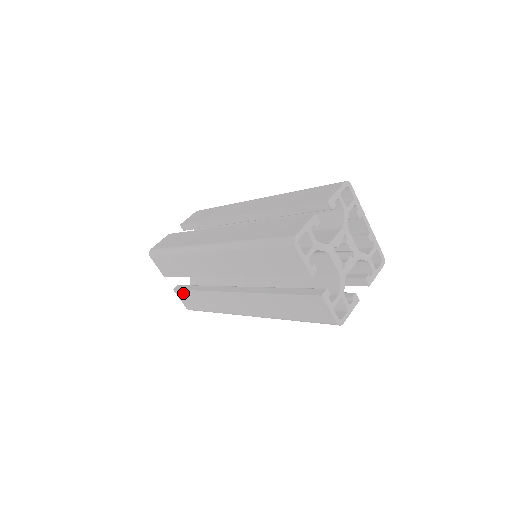
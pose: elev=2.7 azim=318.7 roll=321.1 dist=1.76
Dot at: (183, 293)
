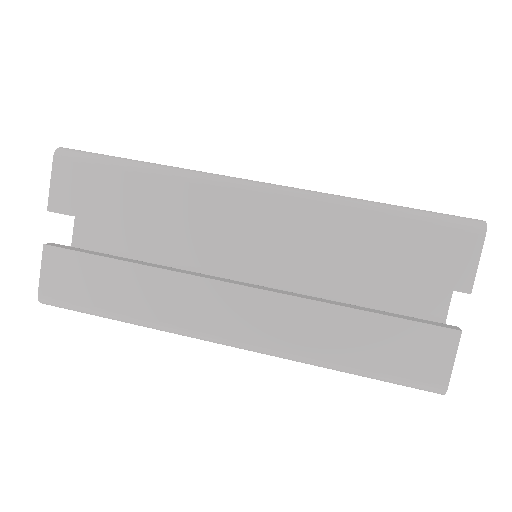
Dot at: occluded
